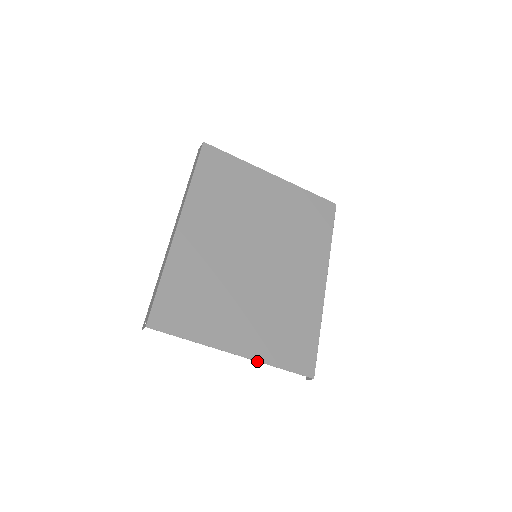
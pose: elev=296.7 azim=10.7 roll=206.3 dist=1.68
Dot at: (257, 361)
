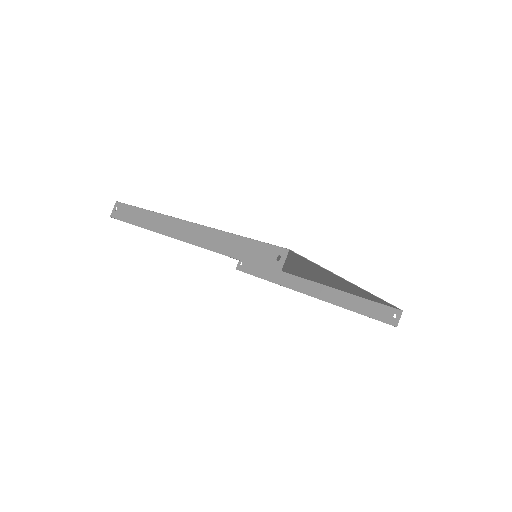
Dot at: (370, 293)
